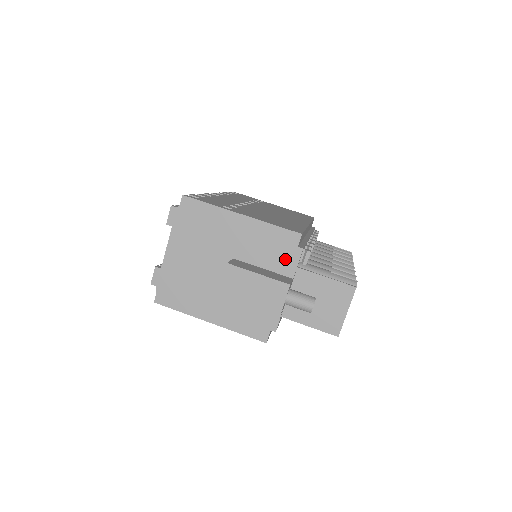
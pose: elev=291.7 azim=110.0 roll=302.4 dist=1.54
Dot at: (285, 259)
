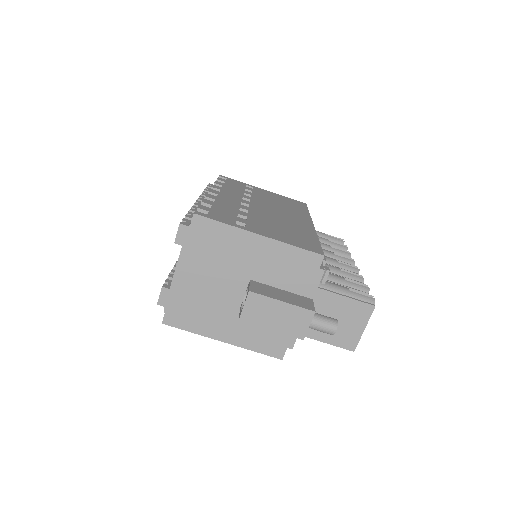
Dot at: (305, 280)
